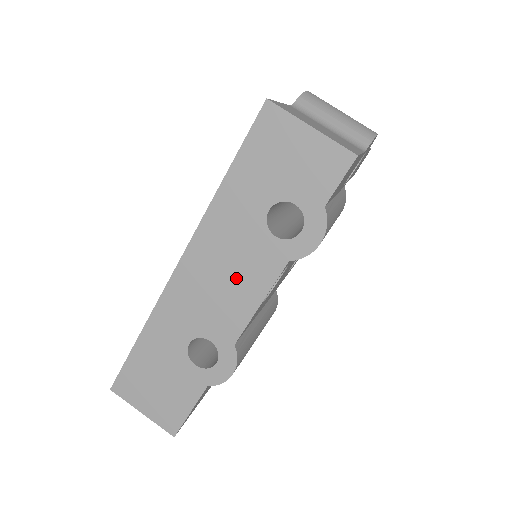
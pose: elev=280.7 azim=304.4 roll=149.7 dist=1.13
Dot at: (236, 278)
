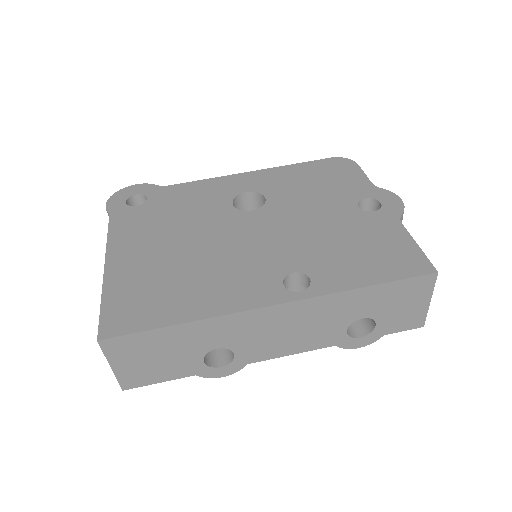
Dot at: (299, 335)
